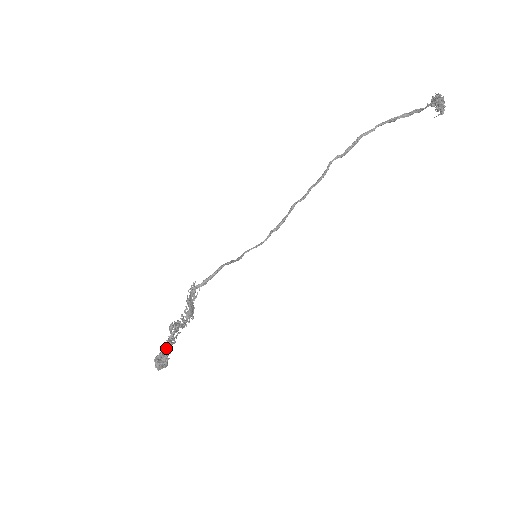
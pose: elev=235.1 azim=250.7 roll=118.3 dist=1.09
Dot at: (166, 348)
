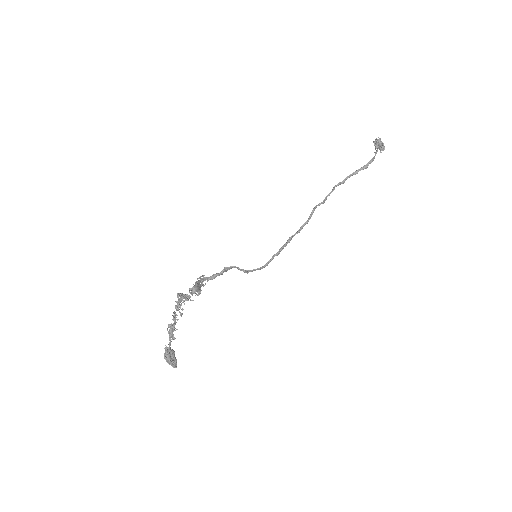
Dot at: (173, 316)
